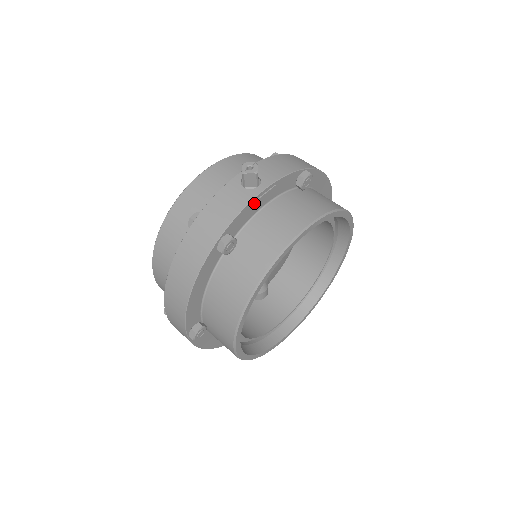
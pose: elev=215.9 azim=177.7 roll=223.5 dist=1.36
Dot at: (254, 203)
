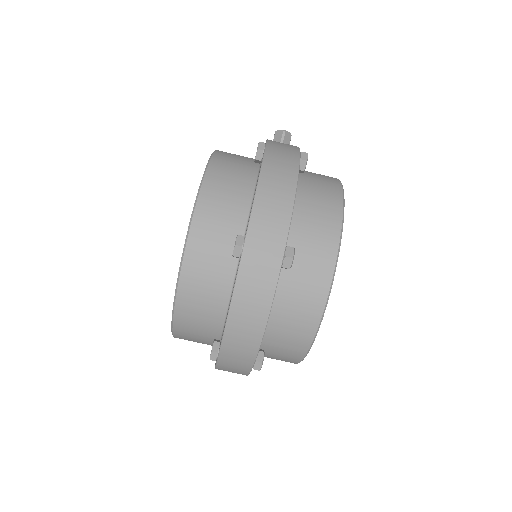
Dot at: occluded
